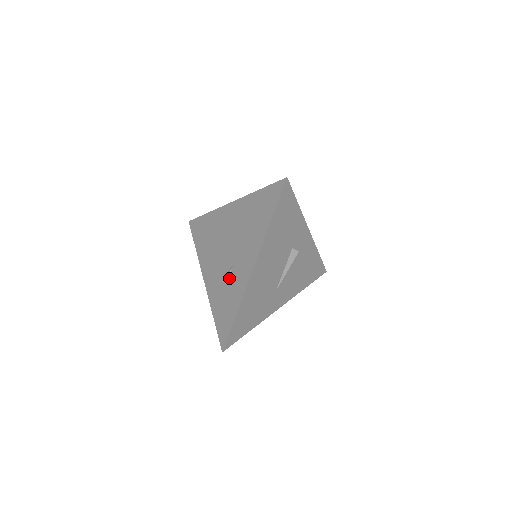
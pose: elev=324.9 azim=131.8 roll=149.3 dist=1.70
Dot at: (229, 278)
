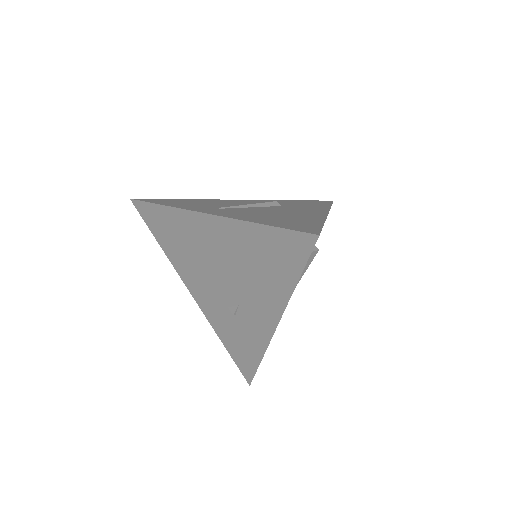
Dot at: (236, 316)
